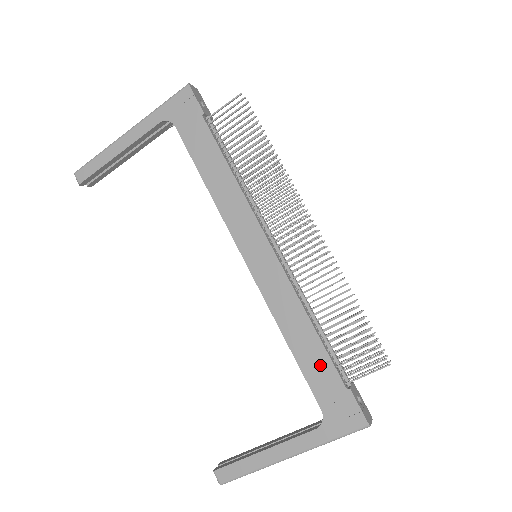
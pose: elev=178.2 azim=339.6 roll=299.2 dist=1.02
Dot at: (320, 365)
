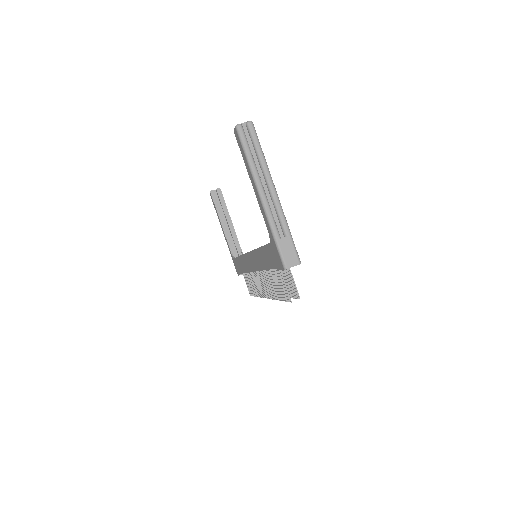
Dot at: (240, 267)
